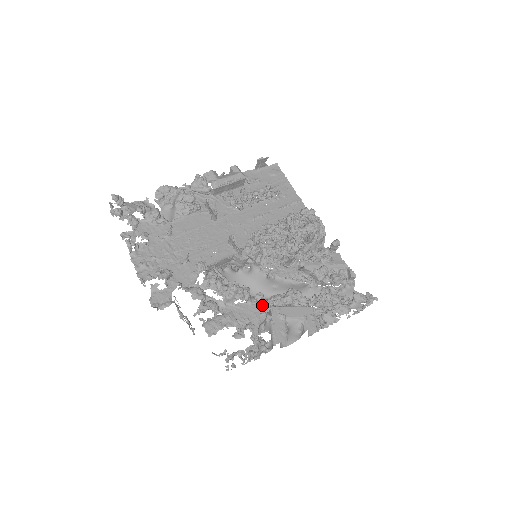
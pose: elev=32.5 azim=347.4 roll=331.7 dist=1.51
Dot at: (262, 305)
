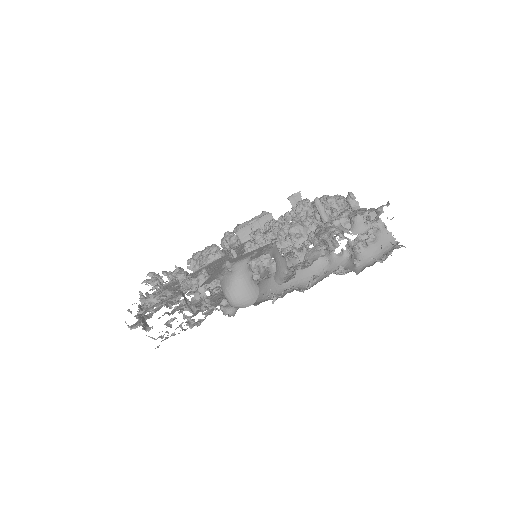
Dot at: occluded
